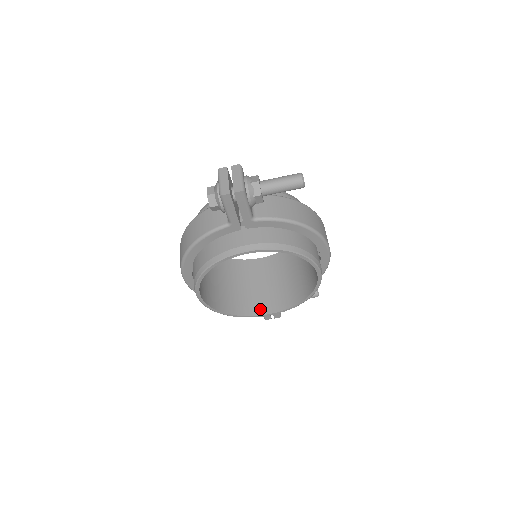
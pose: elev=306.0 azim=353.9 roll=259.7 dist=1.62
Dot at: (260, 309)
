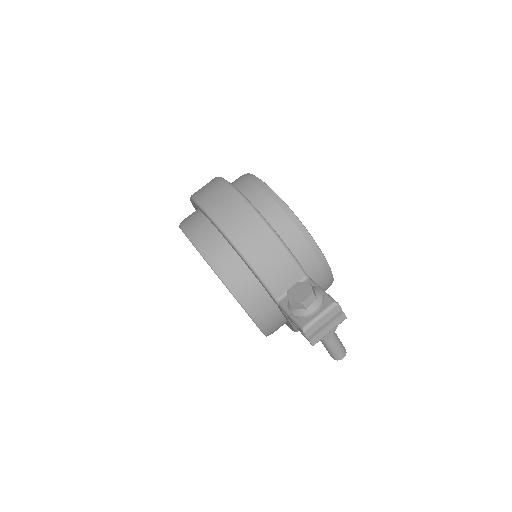
Dot at: occluded
